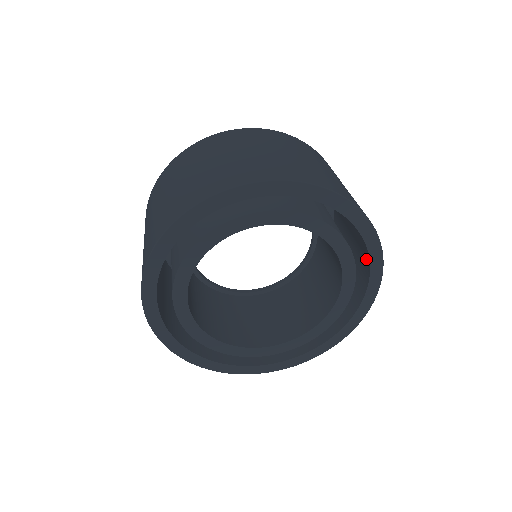
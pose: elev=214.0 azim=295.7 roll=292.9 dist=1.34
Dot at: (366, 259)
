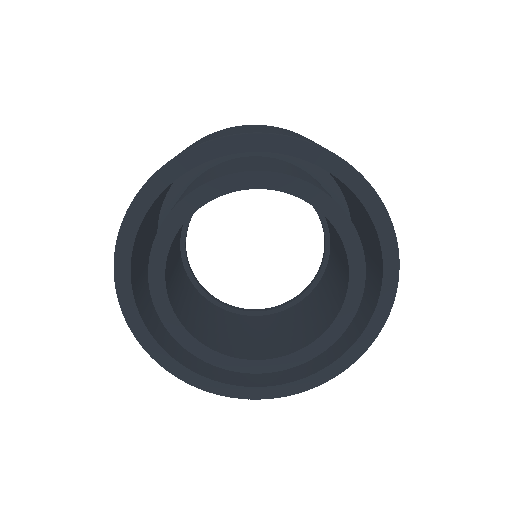
Dot at: (355, 333)
